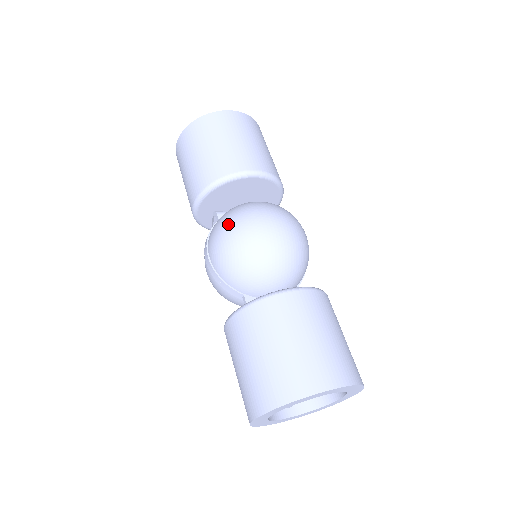
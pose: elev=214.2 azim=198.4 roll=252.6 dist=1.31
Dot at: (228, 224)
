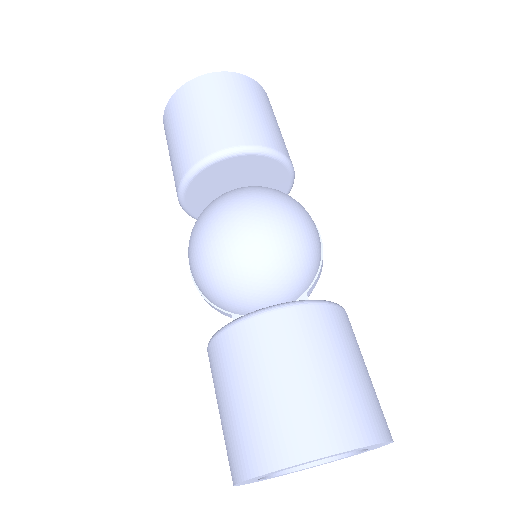
Dot at: (194, 230)
